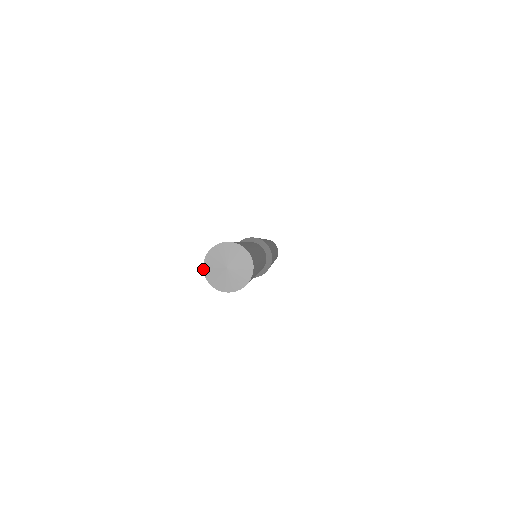
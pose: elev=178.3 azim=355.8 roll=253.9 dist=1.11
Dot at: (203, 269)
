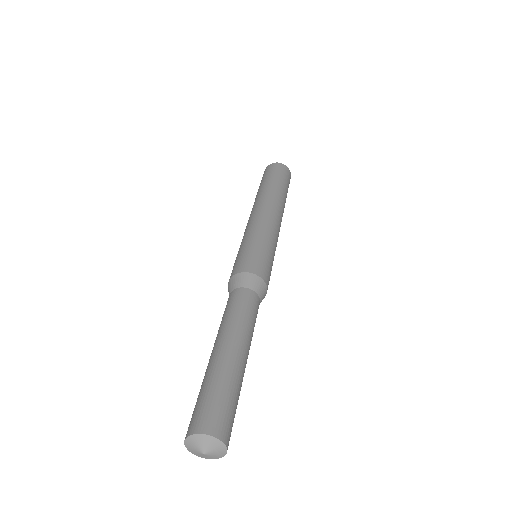
Dot at: occluded
